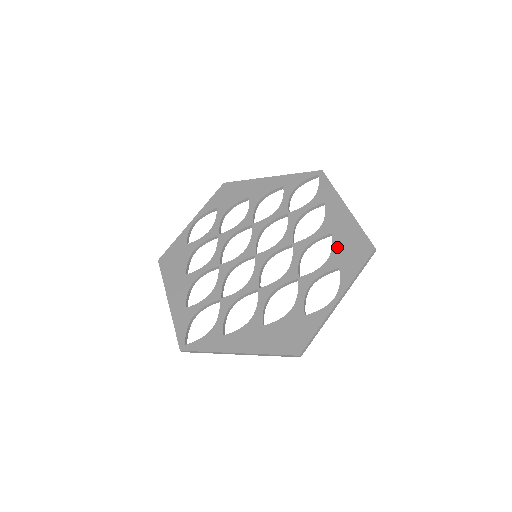
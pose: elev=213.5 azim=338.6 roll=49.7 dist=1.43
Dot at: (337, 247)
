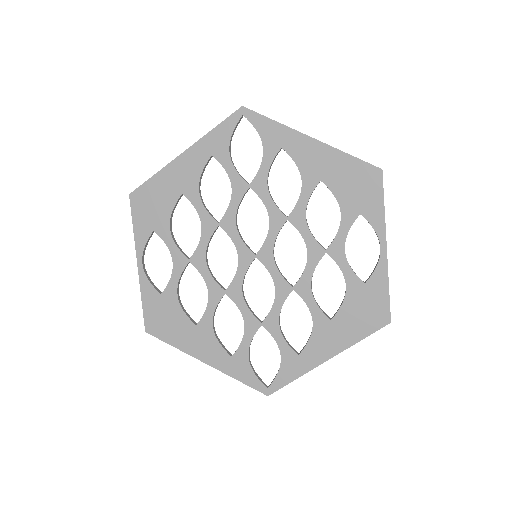
Dot at: (340, 193)
